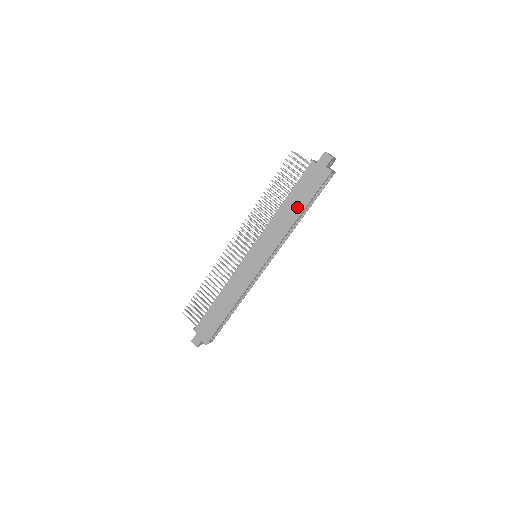
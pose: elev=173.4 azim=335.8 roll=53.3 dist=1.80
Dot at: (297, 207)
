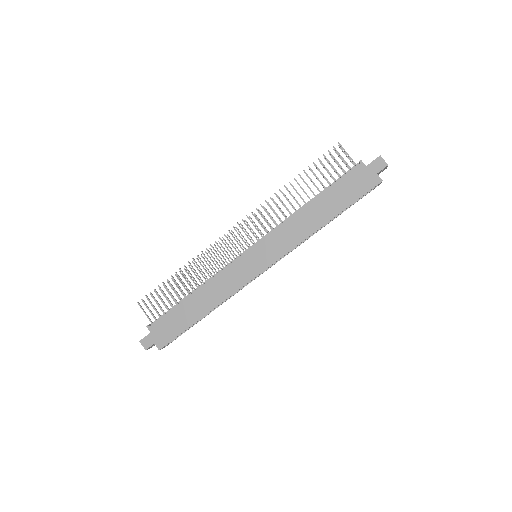
Dot at: (328, 211)
